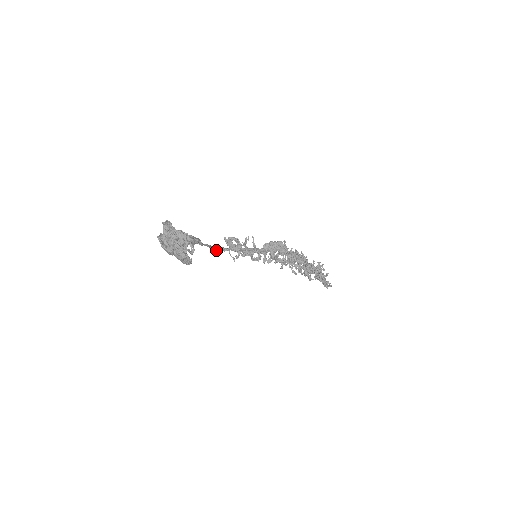
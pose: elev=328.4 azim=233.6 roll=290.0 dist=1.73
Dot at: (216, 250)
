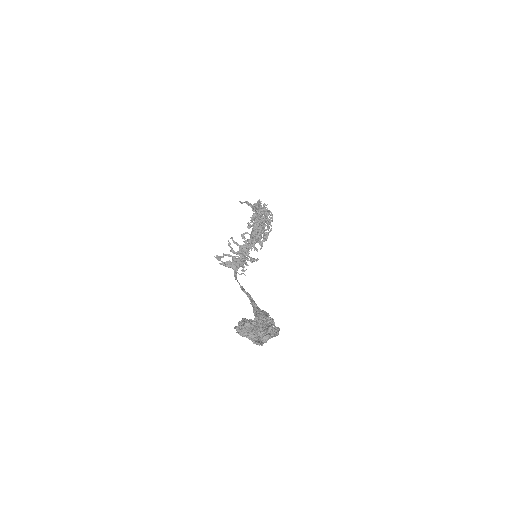
Dot at: (241, 286)
